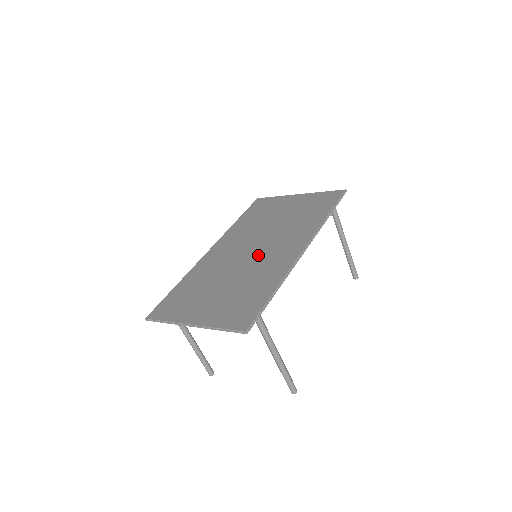
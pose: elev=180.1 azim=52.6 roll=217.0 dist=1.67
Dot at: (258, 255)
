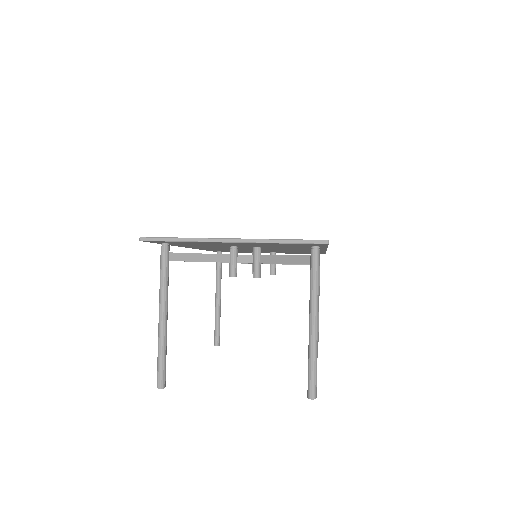
Dot at: occluded
